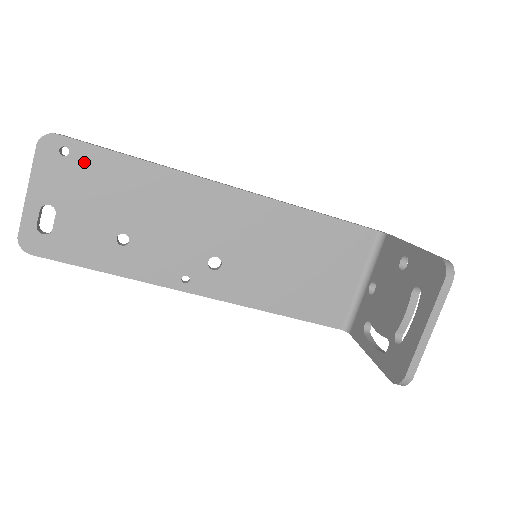
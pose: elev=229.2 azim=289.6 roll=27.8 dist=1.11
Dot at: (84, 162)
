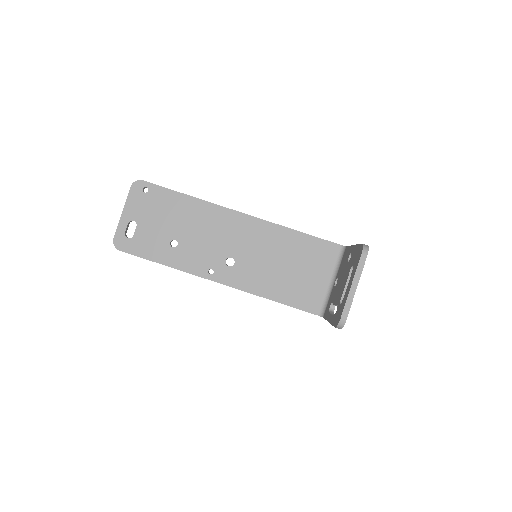
Dot at: (156, 196)
